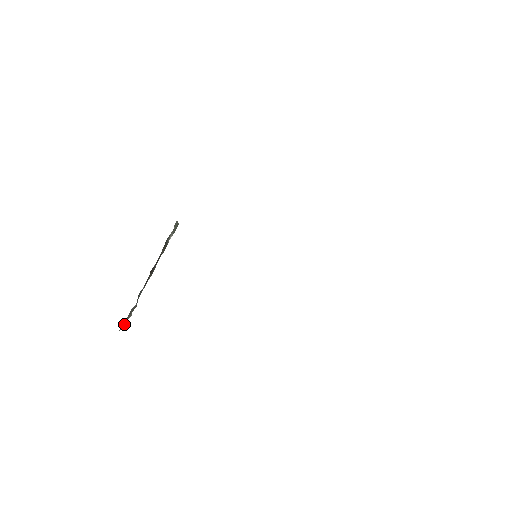
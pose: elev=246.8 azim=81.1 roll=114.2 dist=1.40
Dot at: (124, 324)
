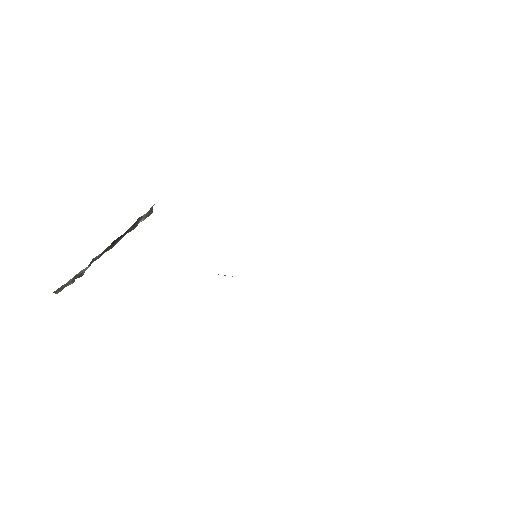
Dot at: (62, 288)
